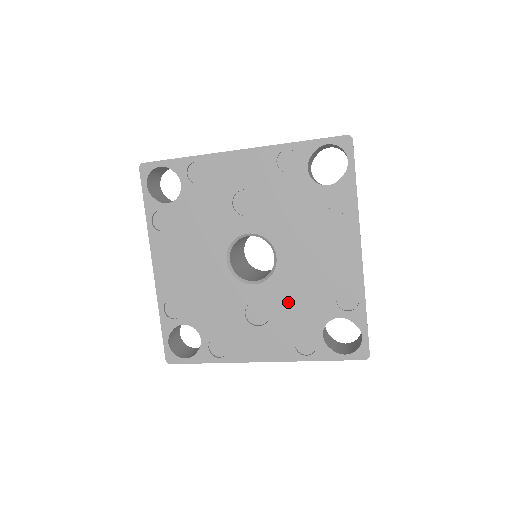
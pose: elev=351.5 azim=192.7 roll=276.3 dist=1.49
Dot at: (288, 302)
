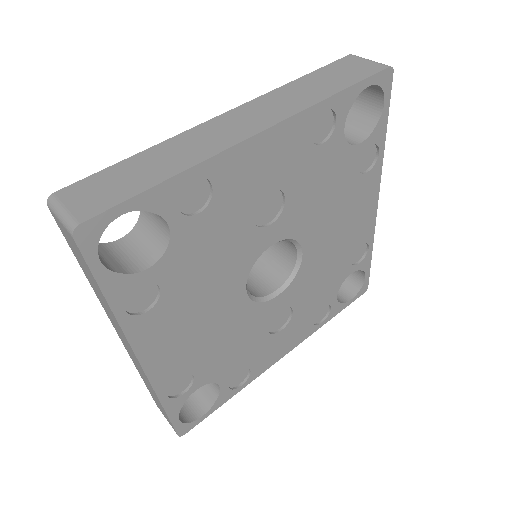
Dot at: (311, 290)
